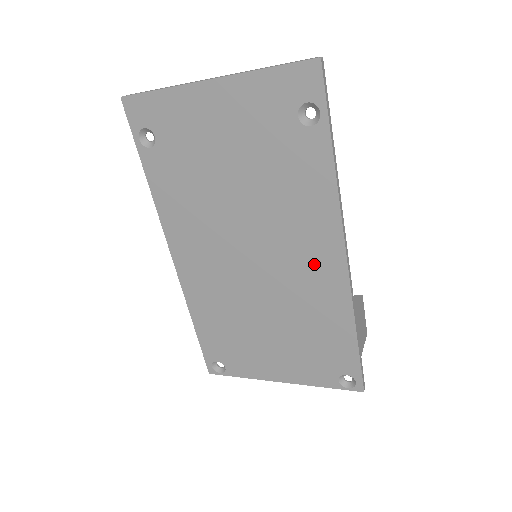
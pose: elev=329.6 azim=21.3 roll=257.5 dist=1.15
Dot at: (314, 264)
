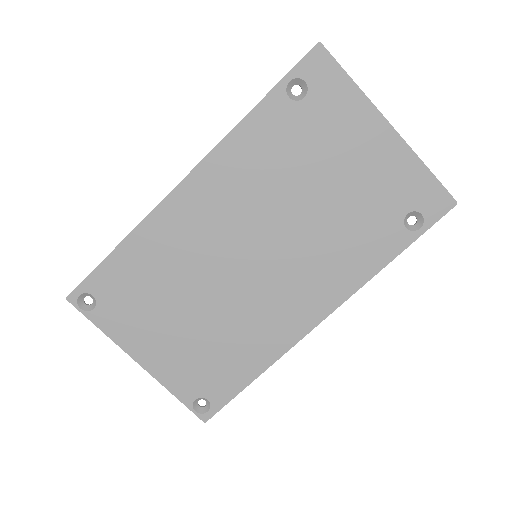
Dot at: (294, 305)
